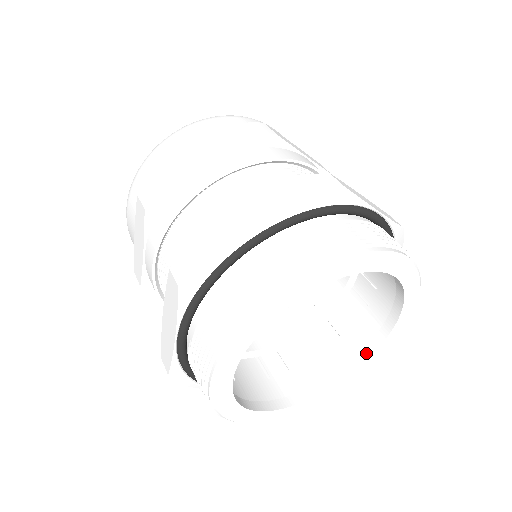
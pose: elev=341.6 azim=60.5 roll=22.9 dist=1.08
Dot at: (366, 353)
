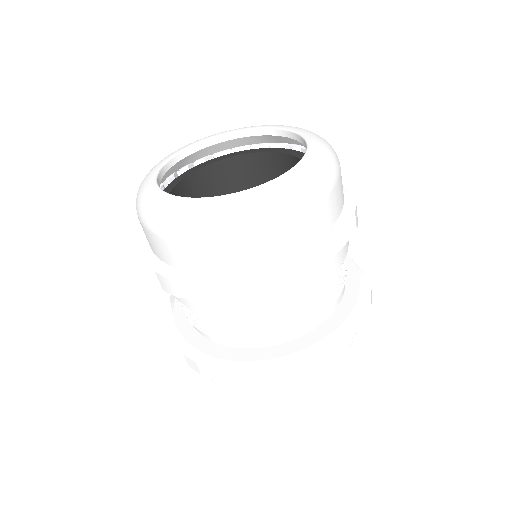
Dot at: occluded
